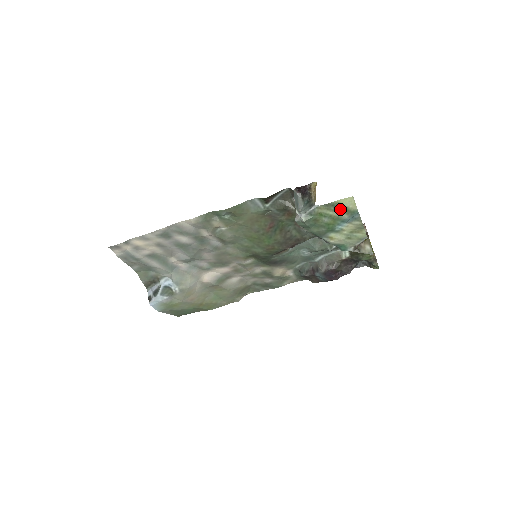
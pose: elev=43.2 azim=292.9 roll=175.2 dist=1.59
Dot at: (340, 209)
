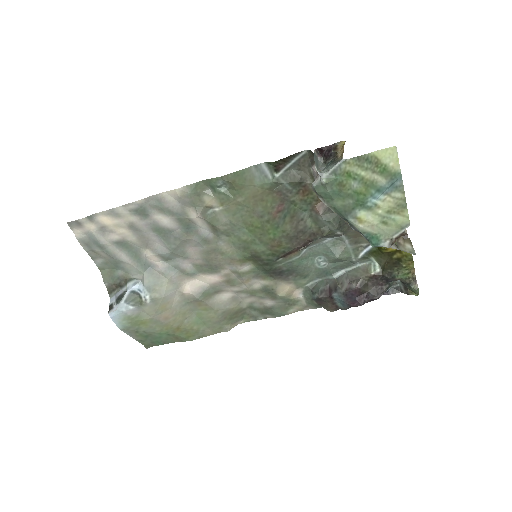
Dot at: (376, 168)
